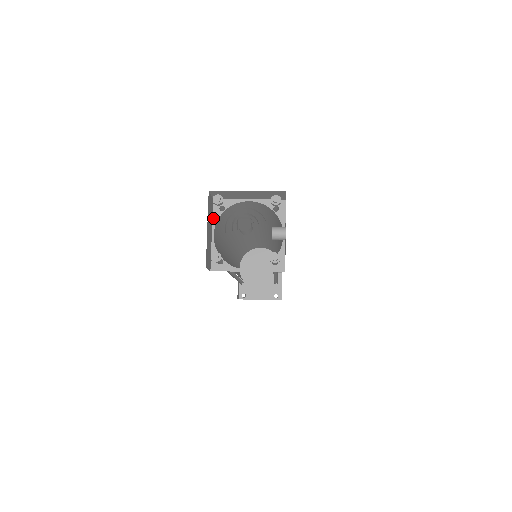
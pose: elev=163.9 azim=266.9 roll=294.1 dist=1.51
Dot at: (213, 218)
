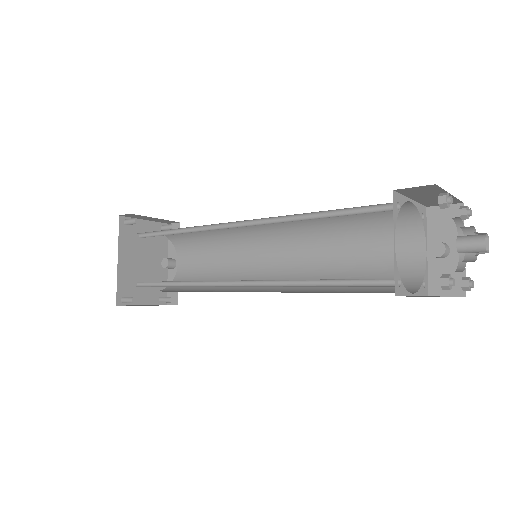
Dot at: (394, 218)
